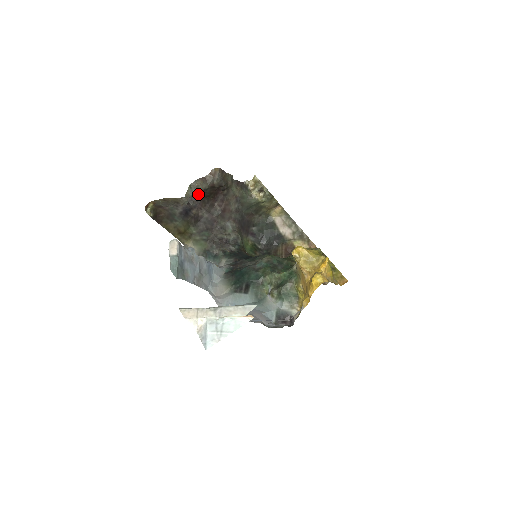
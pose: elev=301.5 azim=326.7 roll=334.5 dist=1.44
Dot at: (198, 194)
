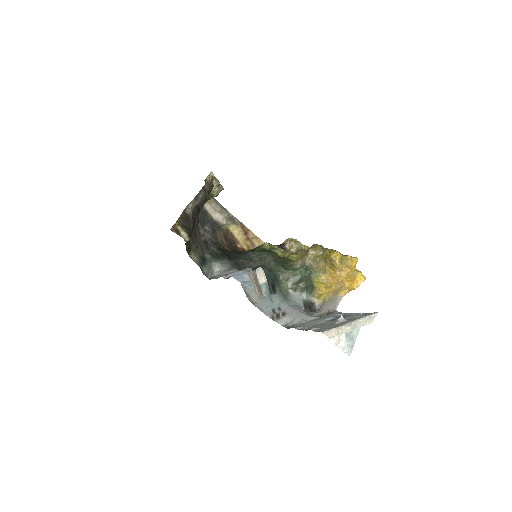
Dot at: (199, 205)
